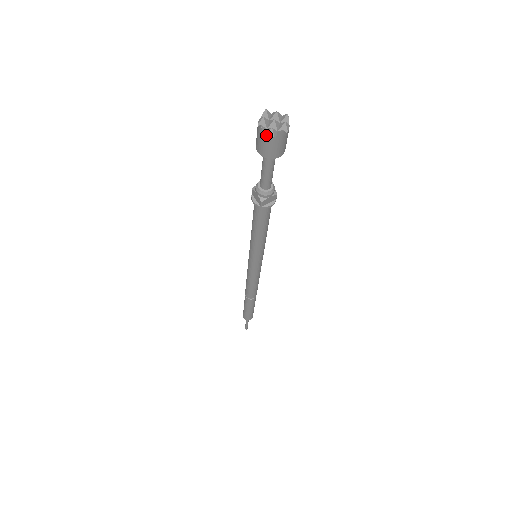
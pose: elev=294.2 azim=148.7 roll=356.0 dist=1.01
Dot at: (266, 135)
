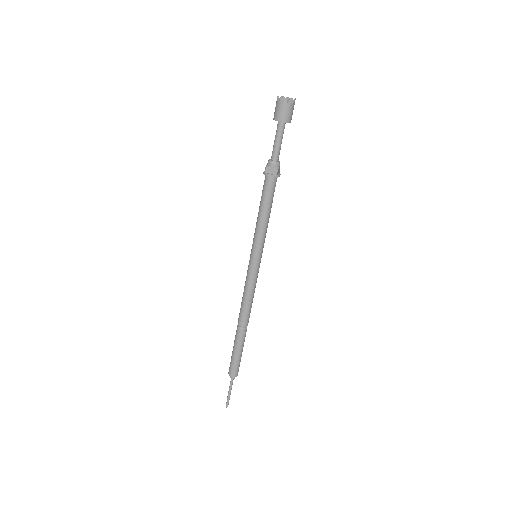
Dot at: (289, 102)
